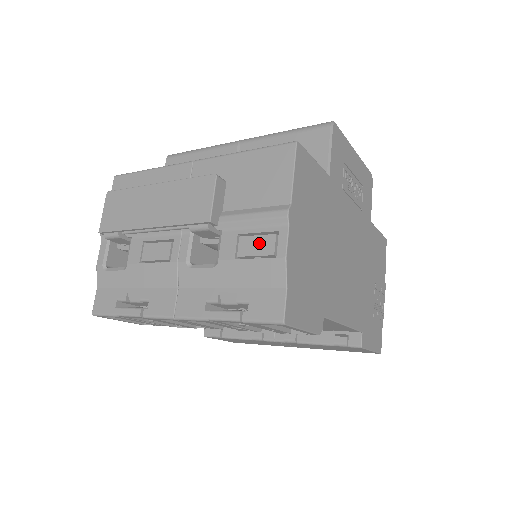
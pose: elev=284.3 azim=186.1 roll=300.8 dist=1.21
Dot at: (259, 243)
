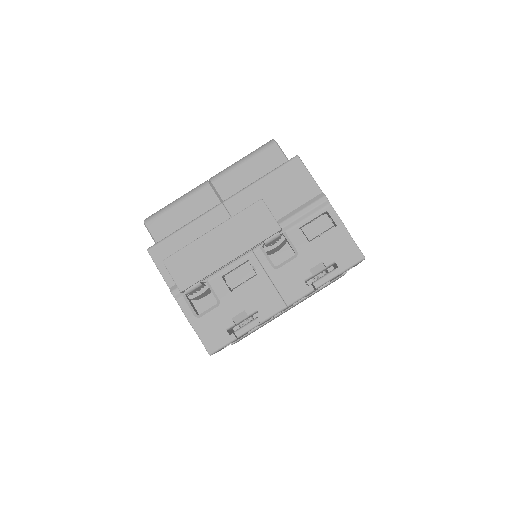
Dot at: (319, 224)
